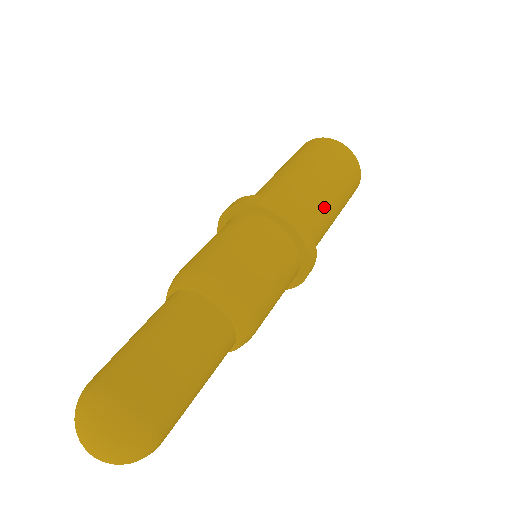
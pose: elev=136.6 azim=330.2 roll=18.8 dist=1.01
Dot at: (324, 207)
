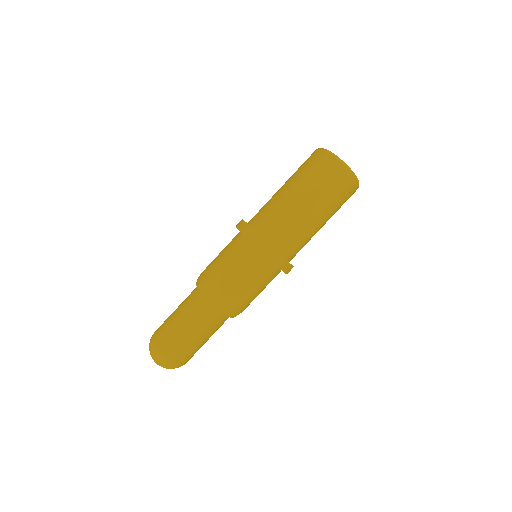
Dot at: (302, 225)
